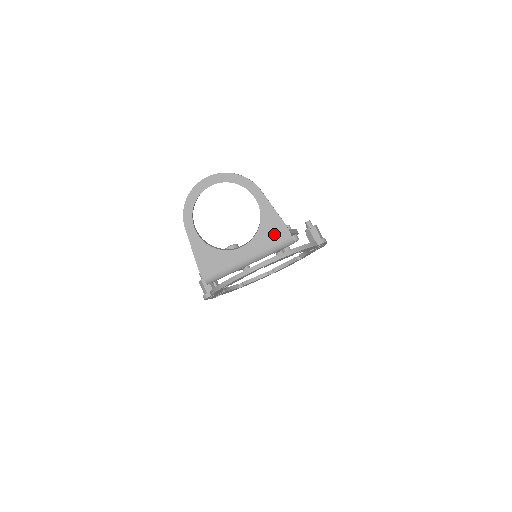
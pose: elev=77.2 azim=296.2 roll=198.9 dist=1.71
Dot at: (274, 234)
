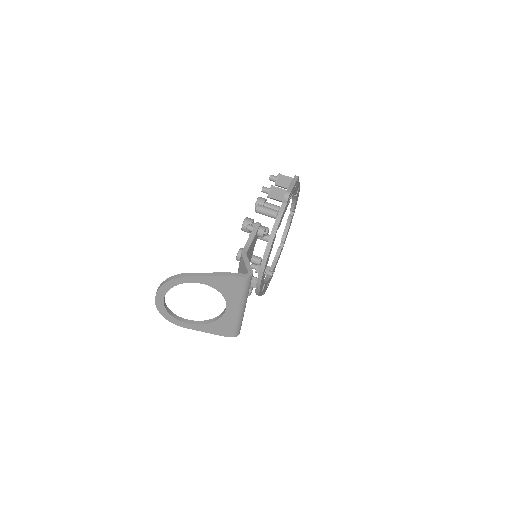
Dot at: (232, 286)
